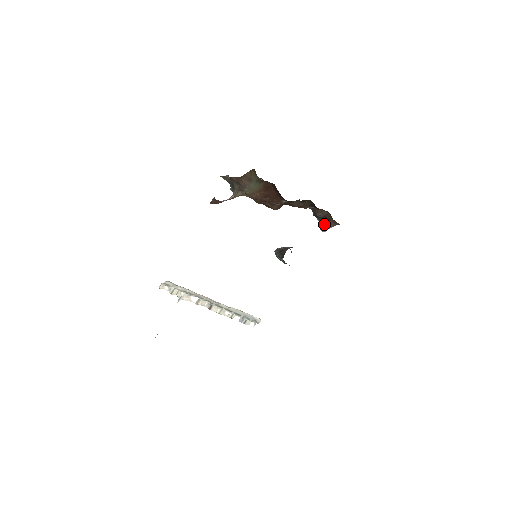
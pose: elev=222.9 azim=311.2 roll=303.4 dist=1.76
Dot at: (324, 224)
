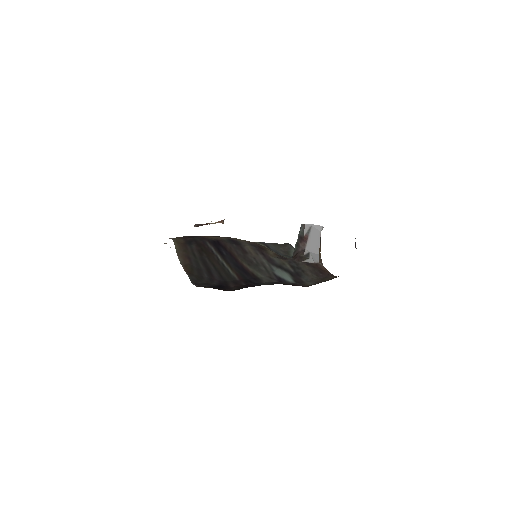
Dot at: (355, 245)
